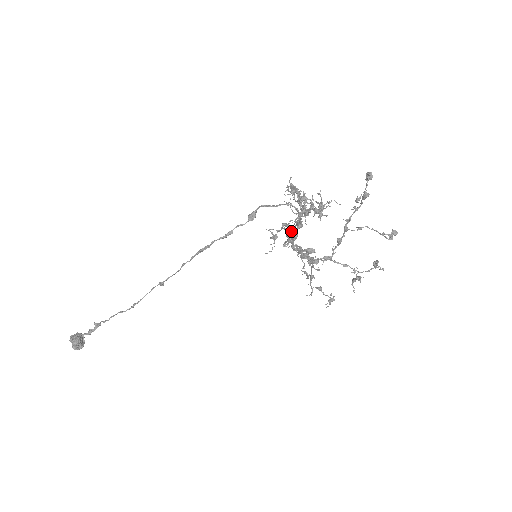
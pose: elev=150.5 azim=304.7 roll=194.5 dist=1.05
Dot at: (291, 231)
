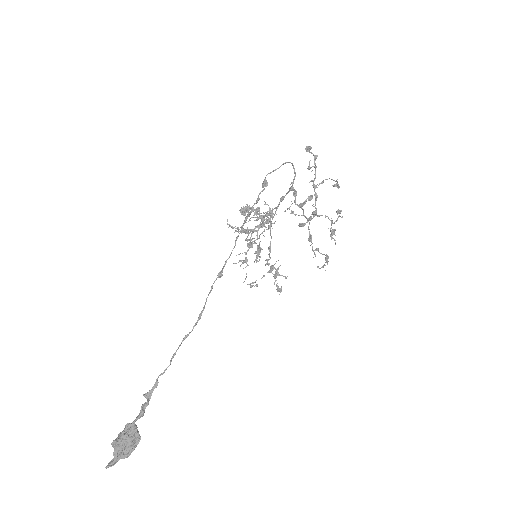
Dot at: (270, 225)
